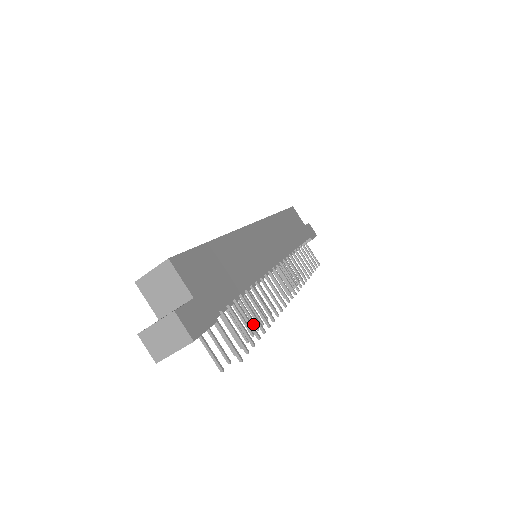
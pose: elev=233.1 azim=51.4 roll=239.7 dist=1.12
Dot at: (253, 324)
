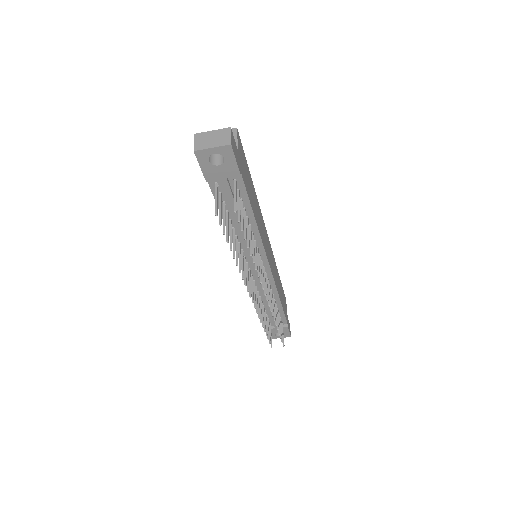
Dot at: (236, 259)
